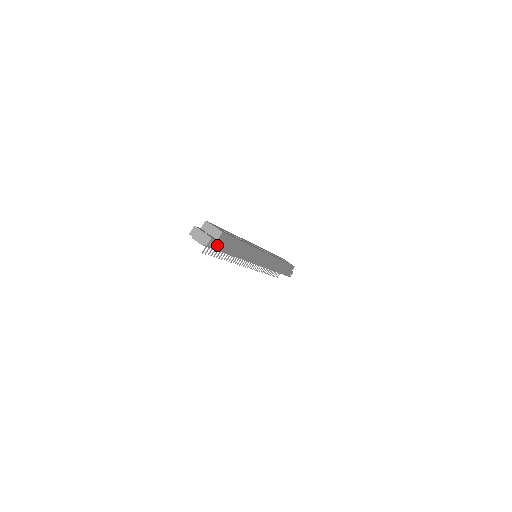
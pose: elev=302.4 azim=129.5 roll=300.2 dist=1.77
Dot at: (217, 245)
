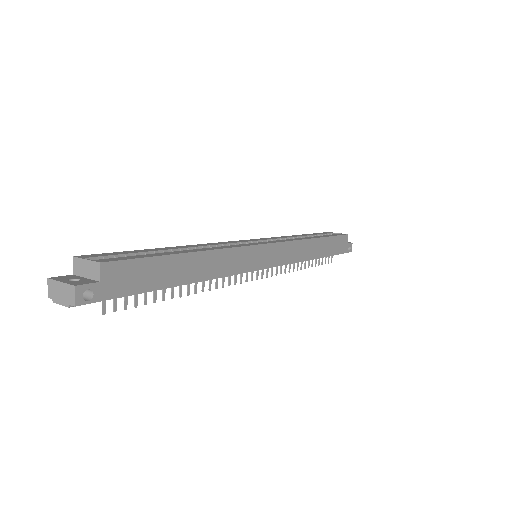
Dot at: (111, 289)
